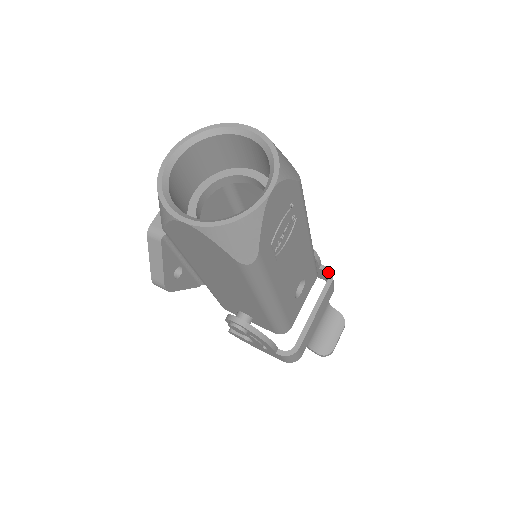
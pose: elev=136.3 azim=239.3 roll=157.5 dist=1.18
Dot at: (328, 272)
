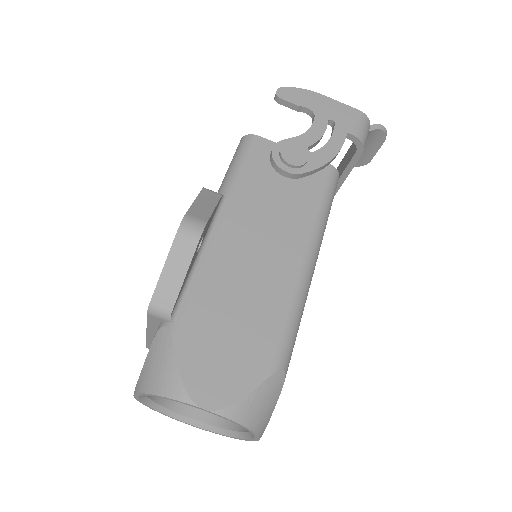
Dot at: (357, 143)
